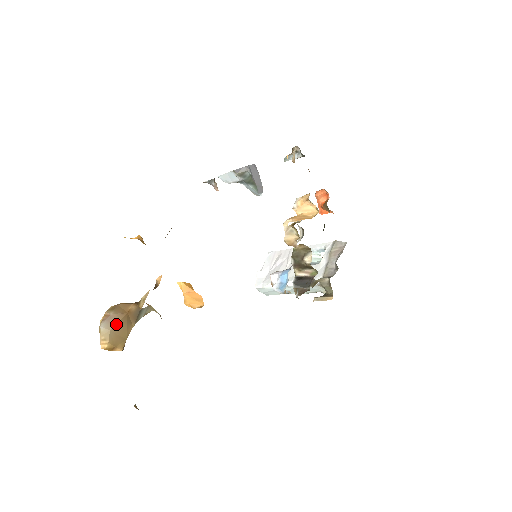
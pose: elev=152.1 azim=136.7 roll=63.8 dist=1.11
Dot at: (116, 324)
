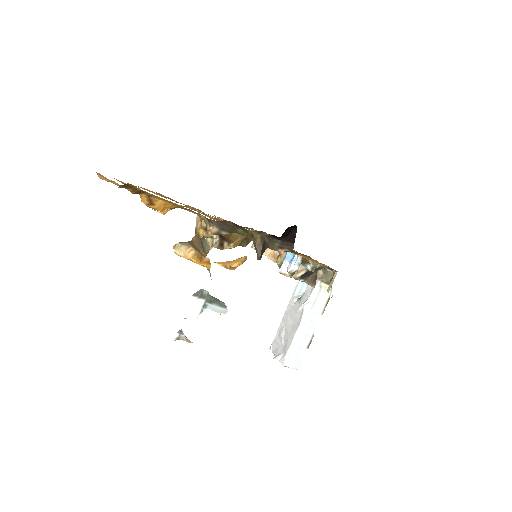
Dot at: (189, 243)
